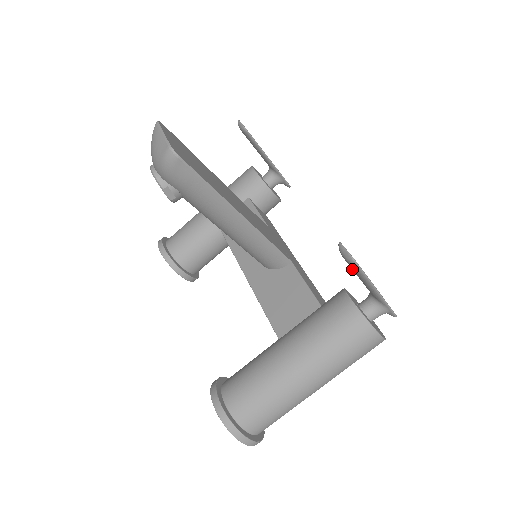
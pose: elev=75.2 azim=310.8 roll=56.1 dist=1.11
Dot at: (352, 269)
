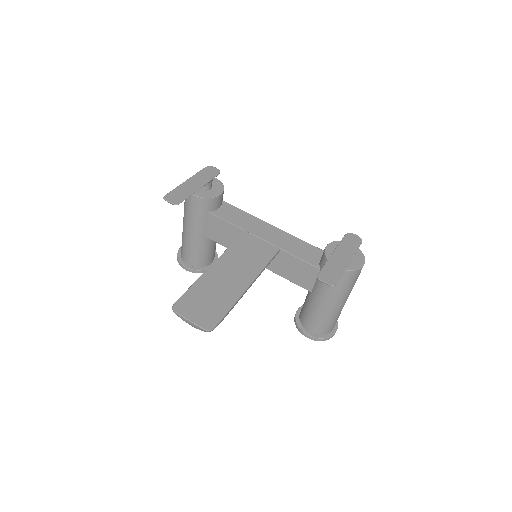
Dot at: occluded
